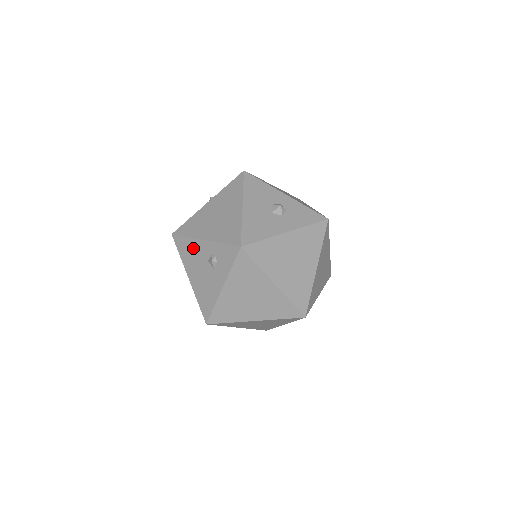
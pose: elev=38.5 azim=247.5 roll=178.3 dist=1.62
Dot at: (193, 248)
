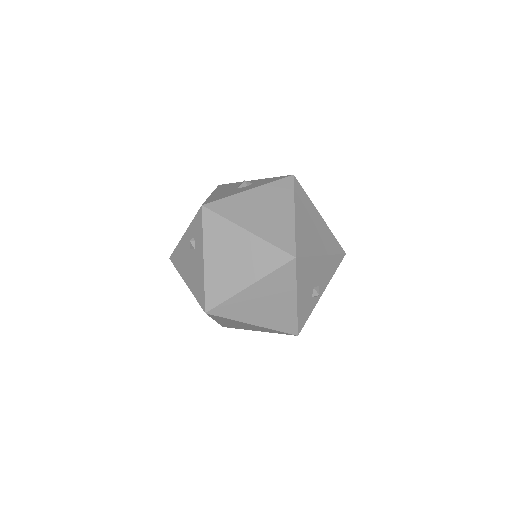
Dot at: (181, 250)
